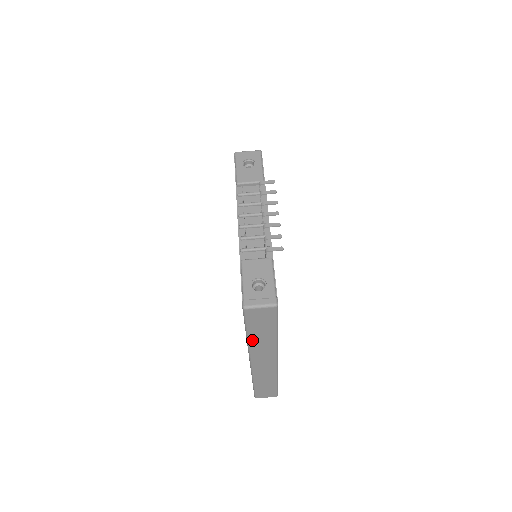
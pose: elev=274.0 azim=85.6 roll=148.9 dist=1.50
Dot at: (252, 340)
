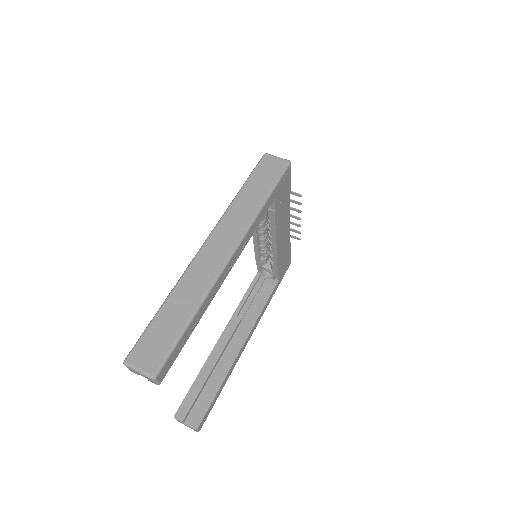
Dot at: (239, 199)
